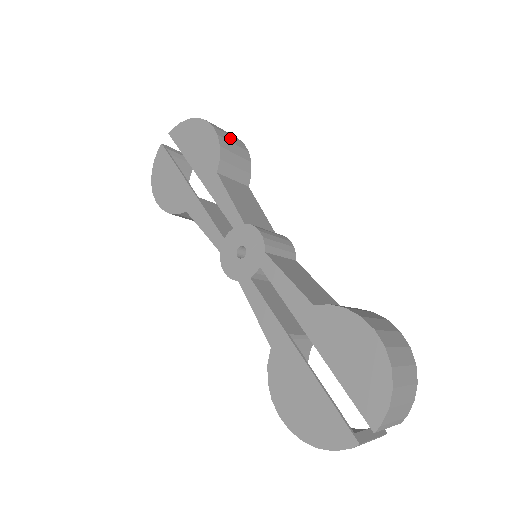
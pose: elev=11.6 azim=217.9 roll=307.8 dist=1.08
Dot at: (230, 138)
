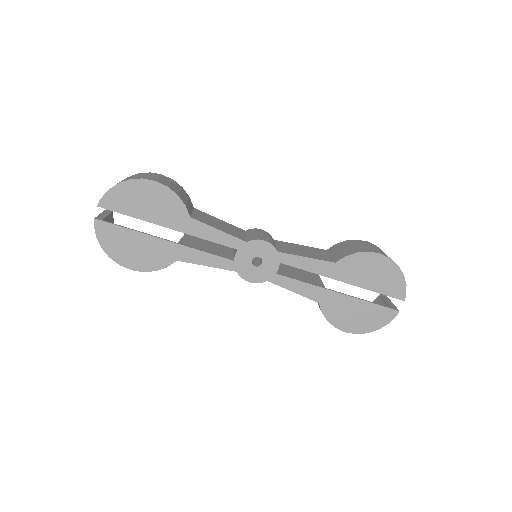
Dot at: (164, 180)
